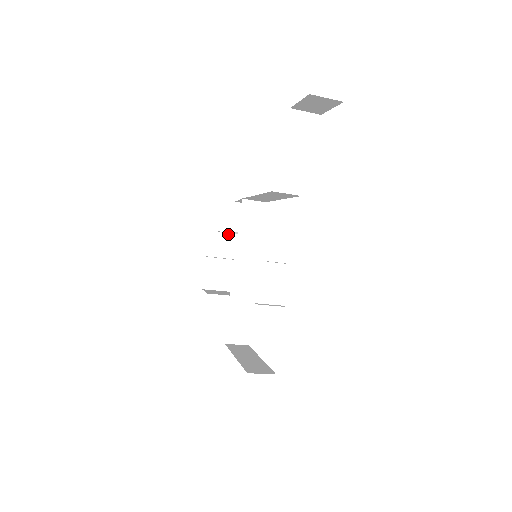
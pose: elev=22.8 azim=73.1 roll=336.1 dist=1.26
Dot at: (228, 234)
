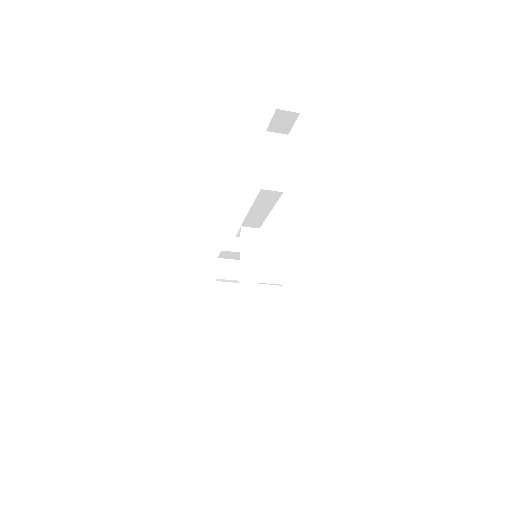
Dot at: (232, 260)
